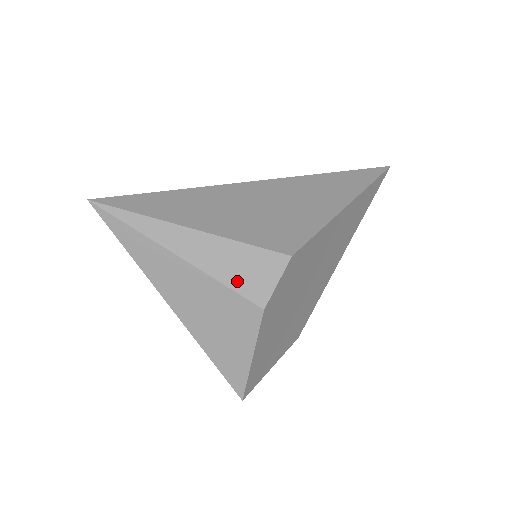
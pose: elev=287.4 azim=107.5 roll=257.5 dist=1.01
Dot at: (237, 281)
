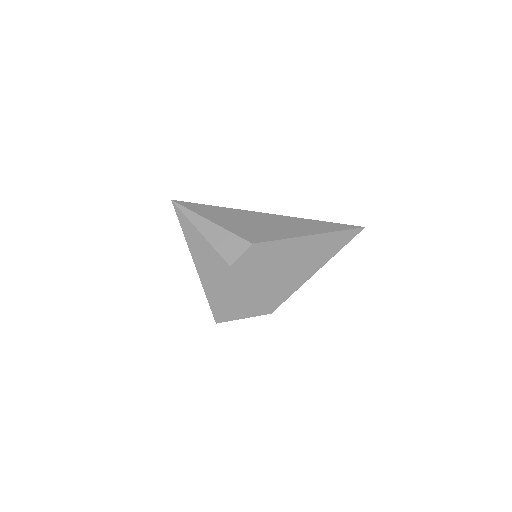
Dot at: (222, 249)
